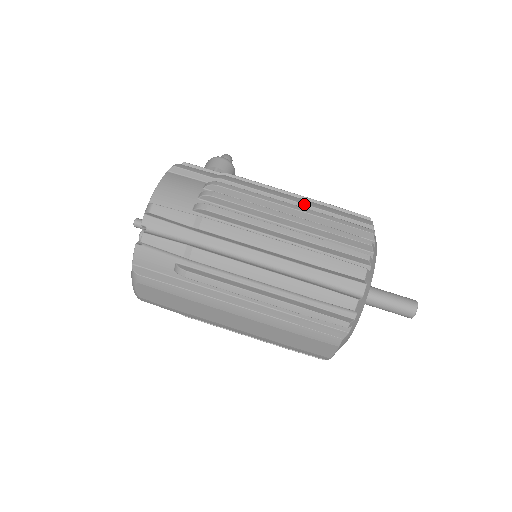
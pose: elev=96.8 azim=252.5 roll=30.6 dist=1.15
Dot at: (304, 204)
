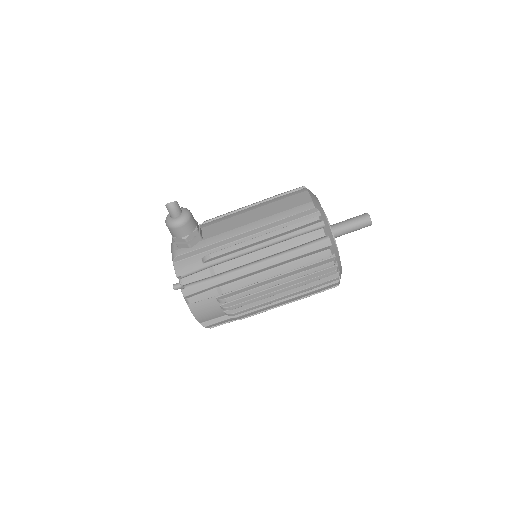
Dot at: occluded
